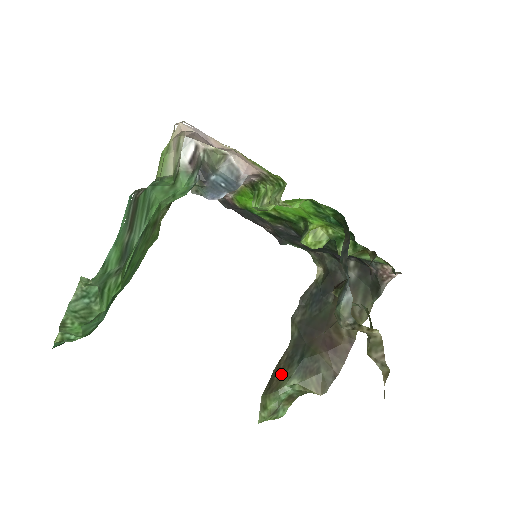
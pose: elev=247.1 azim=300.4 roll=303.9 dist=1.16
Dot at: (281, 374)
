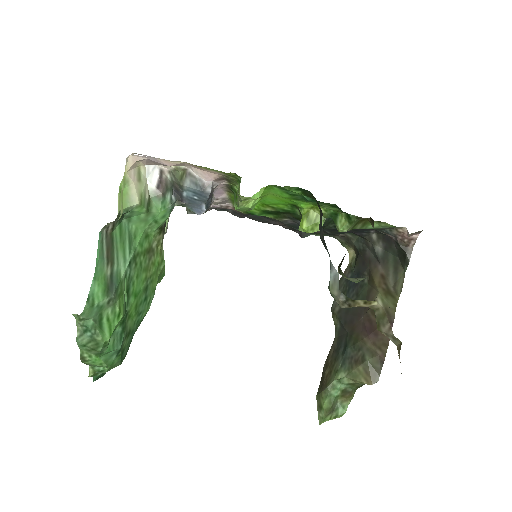
Dot at: (329, 370)
